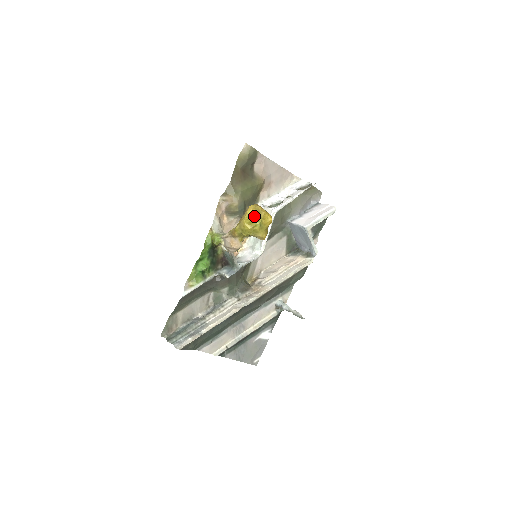
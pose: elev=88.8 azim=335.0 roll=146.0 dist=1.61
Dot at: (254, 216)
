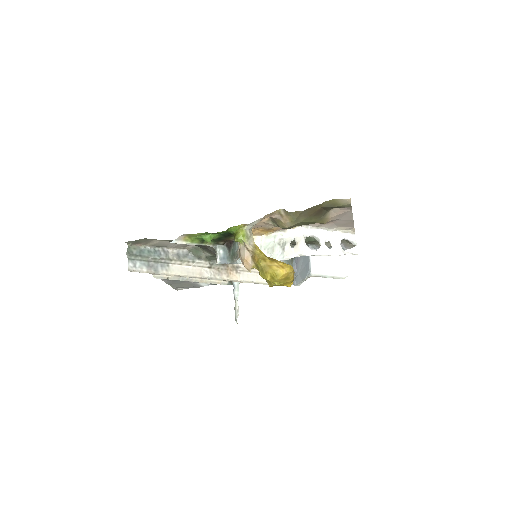
Dot at: (281, 279)
